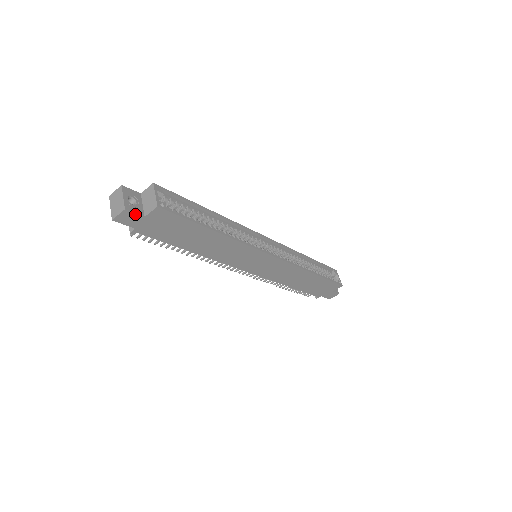
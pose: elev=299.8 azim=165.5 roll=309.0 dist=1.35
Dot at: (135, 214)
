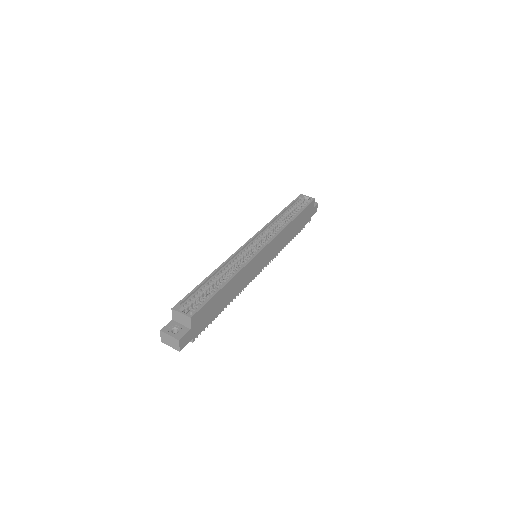
Dot at: (185, 335)
